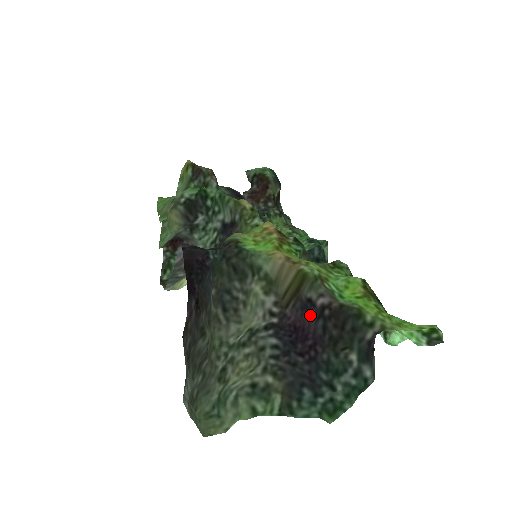
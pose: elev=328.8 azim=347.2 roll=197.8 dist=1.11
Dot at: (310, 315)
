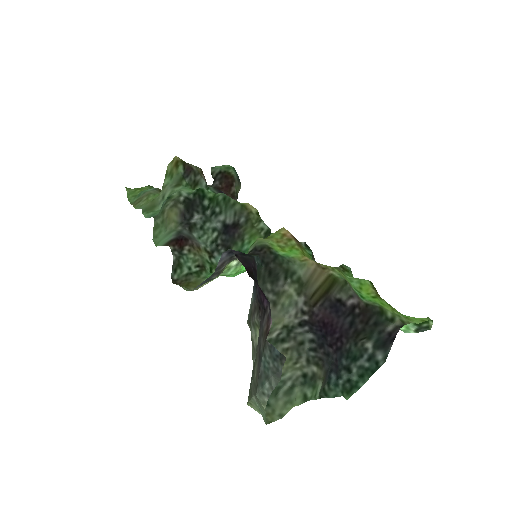
Dot at: (340, 313)
